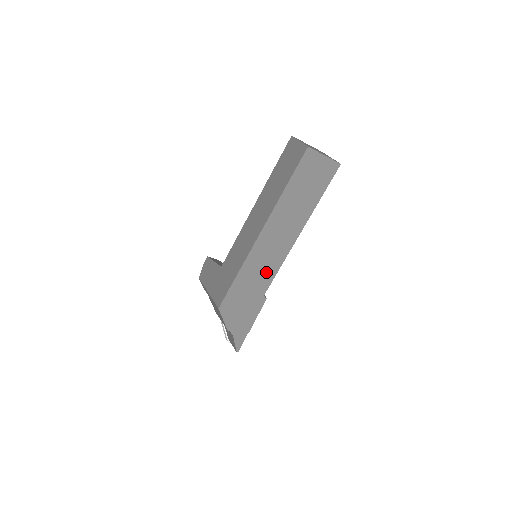
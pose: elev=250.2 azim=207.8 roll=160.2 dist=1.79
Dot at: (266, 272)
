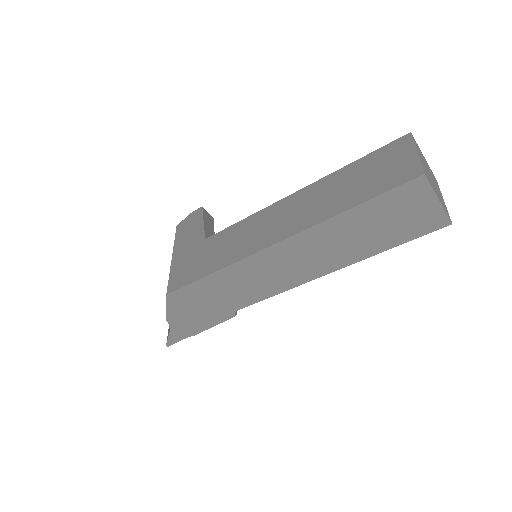
Dot at: (253, 290)
